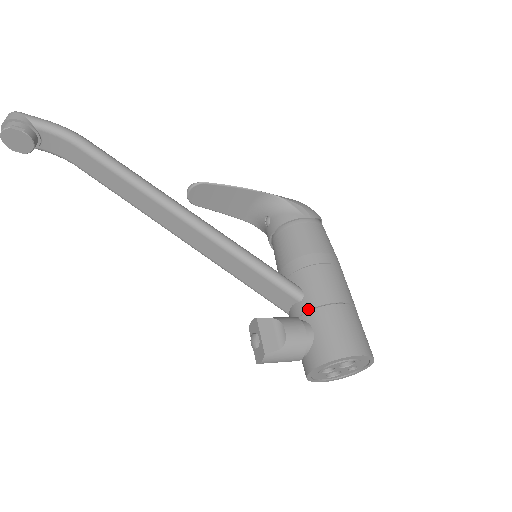
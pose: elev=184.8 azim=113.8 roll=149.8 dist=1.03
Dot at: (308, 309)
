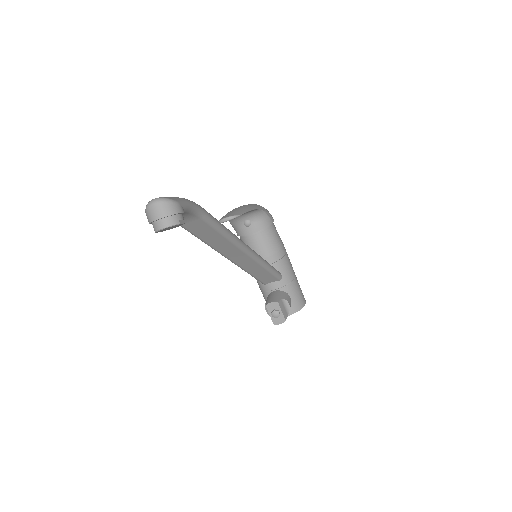
Dot at: (286, 285)
